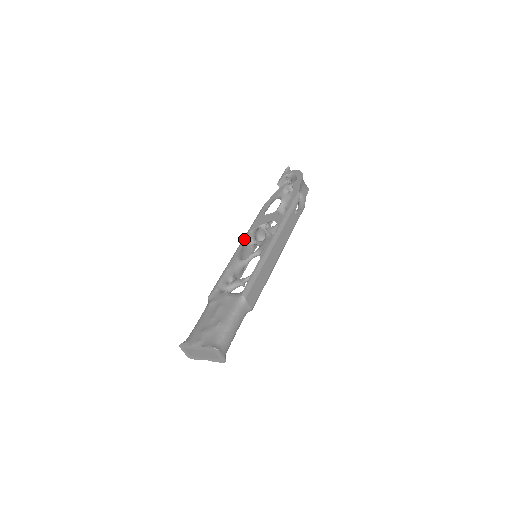
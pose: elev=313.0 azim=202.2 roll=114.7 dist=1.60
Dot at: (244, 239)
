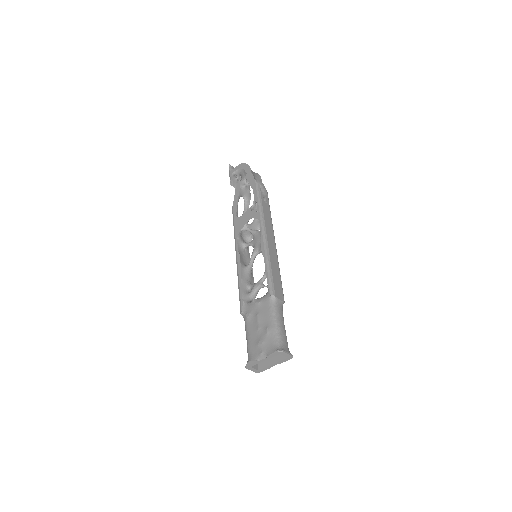
Dot at: (236, 248)
